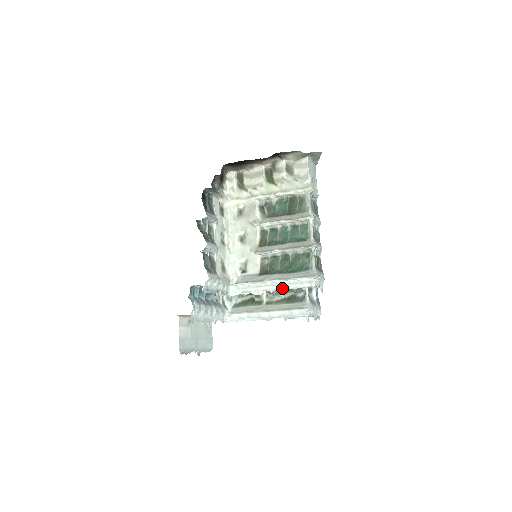
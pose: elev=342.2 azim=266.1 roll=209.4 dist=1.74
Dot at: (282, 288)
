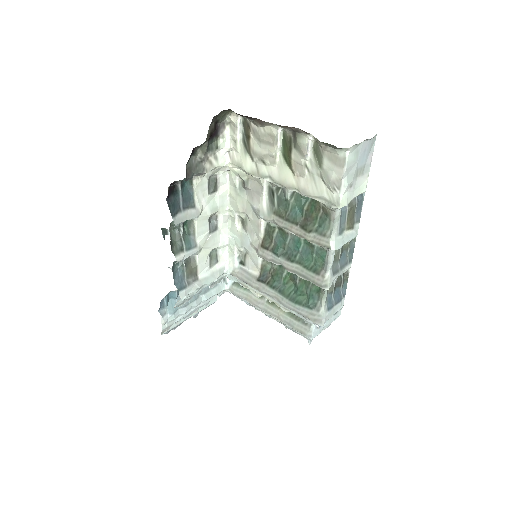
Dot at: (282, 307)
